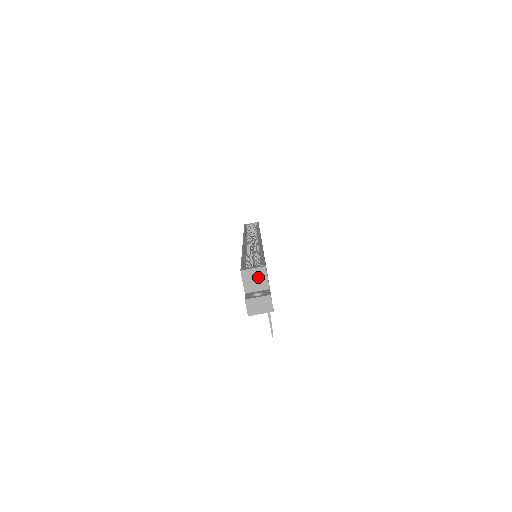
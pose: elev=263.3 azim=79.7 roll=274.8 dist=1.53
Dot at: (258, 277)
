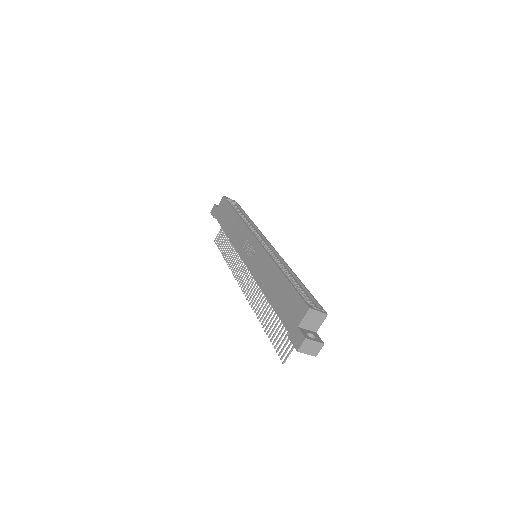
Dot at: (317, 319)
